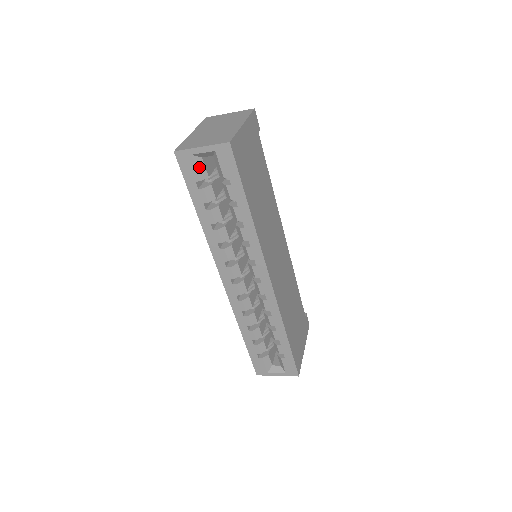
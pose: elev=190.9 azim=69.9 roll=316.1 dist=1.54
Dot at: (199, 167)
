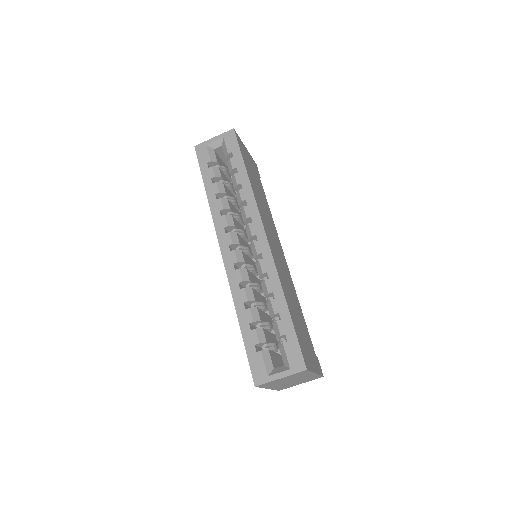
Dot at: (211, 154)
